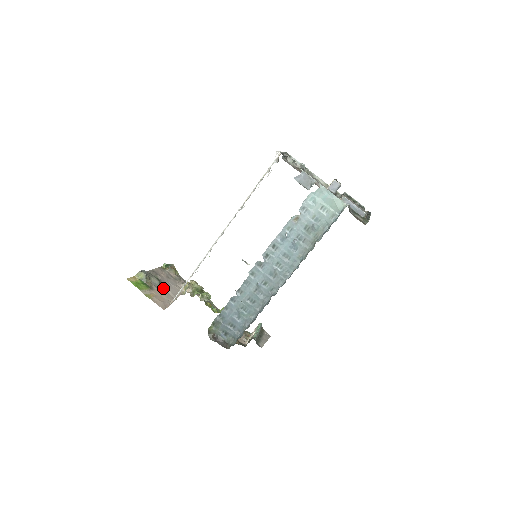
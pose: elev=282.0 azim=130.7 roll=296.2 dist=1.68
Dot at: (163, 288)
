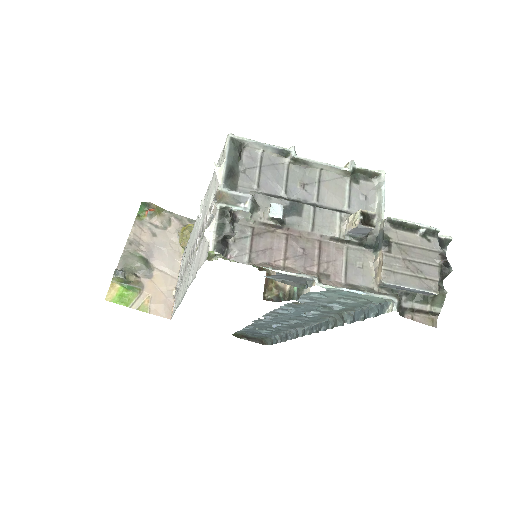
Dot at: (155, 269)
